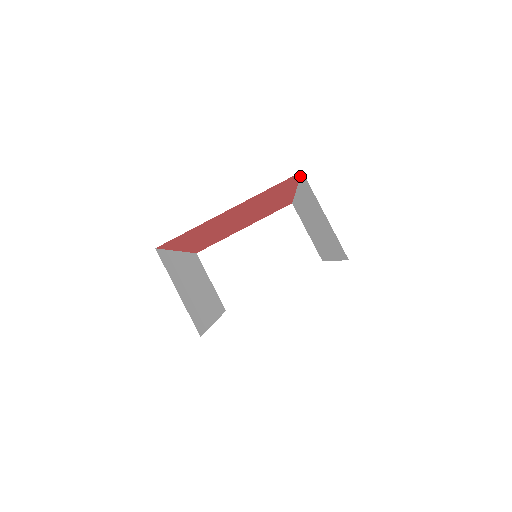
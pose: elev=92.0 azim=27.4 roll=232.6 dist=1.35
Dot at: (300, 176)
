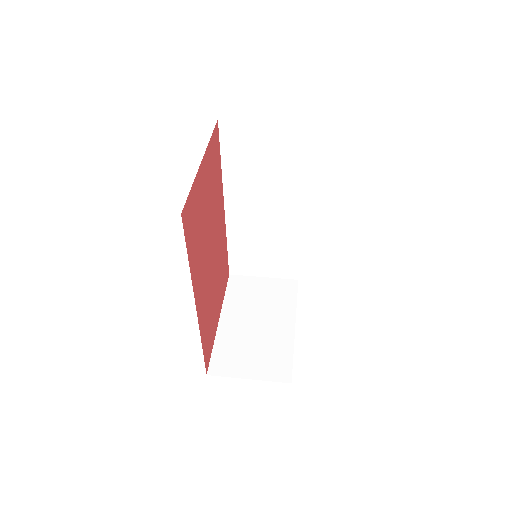
Dot at: (219, 142)
